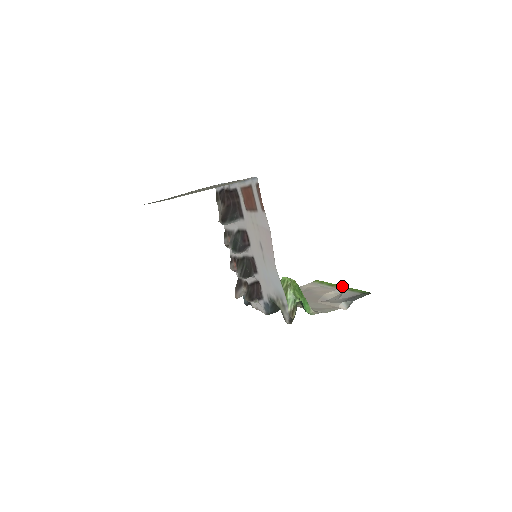
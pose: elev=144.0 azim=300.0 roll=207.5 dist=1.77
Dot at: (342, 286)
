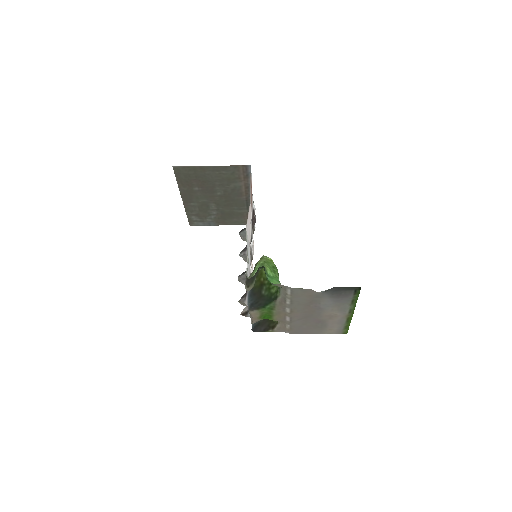
Dot at: (353, 311)
